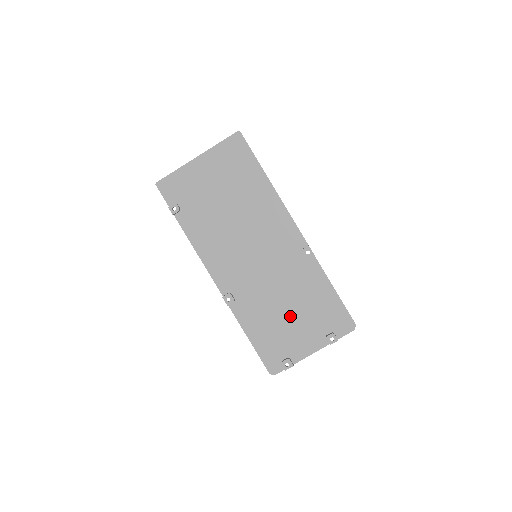
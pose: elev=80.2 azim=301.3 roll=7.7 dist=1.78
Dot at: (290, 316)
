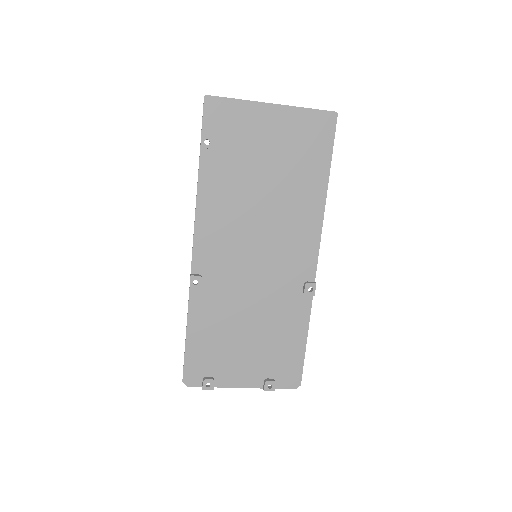
Dot at: (245, 338)
